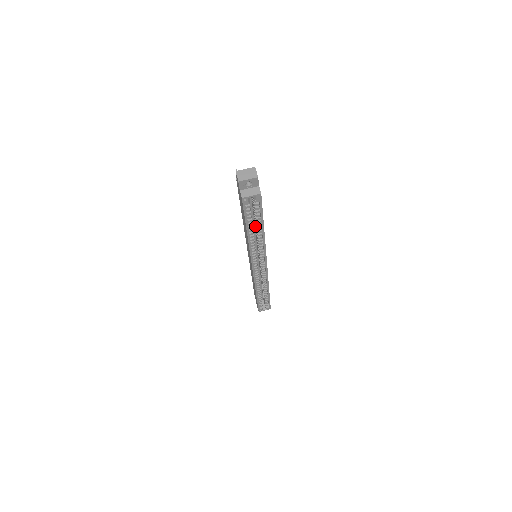
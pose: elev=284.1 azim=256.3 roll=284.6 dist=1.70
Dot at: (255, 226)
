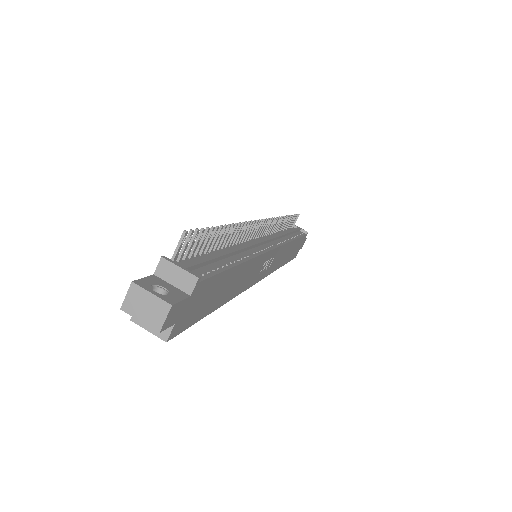
Dot at: occluded
